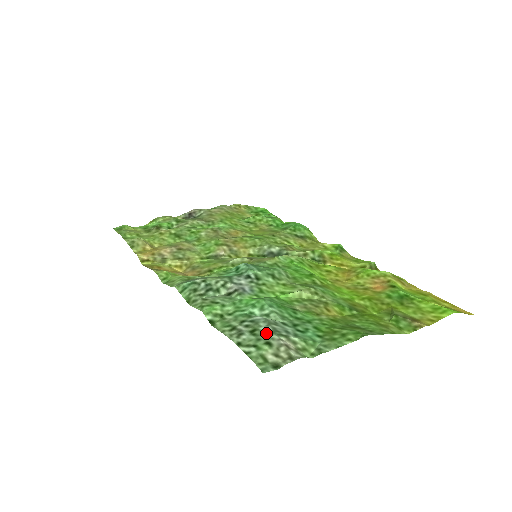
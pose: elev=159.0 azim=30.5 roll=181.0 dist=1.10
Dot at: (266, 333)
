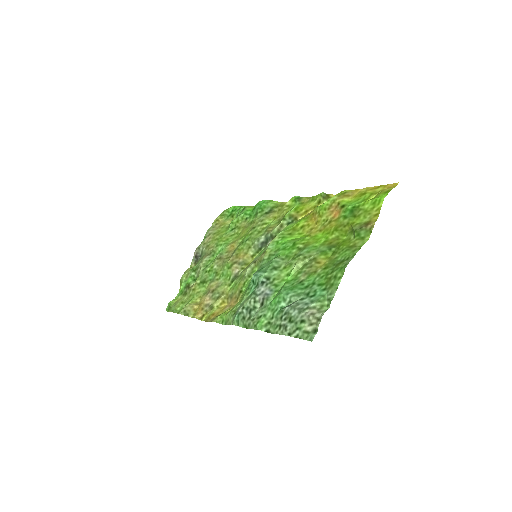
Dot at: (297, 316)
